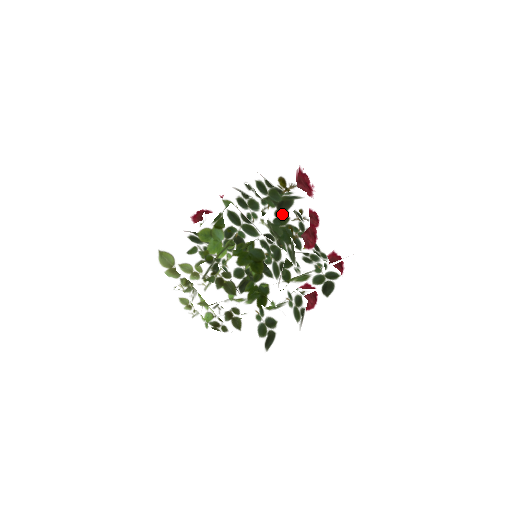
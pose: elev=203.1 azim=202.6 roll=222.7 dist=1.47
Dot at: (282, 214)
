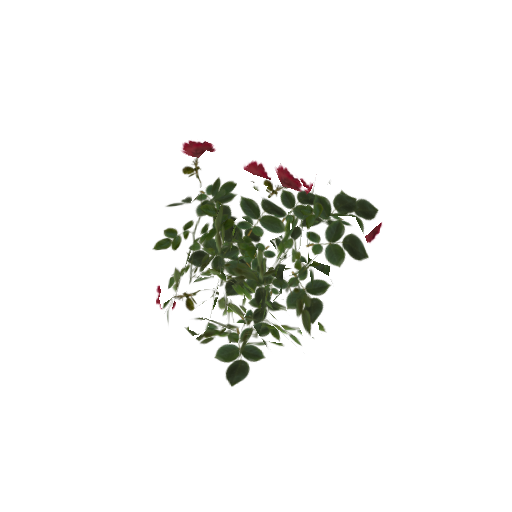
Dot at: occluded
